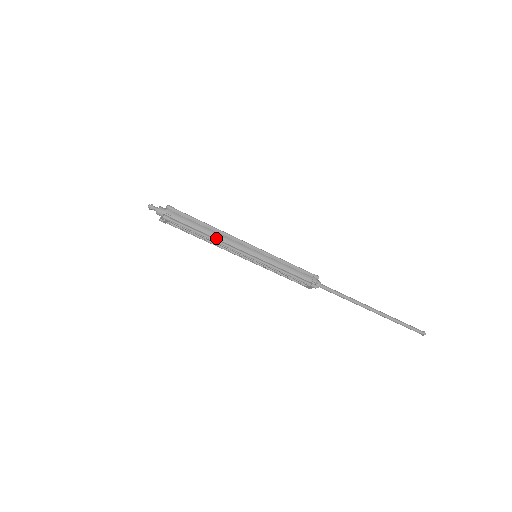
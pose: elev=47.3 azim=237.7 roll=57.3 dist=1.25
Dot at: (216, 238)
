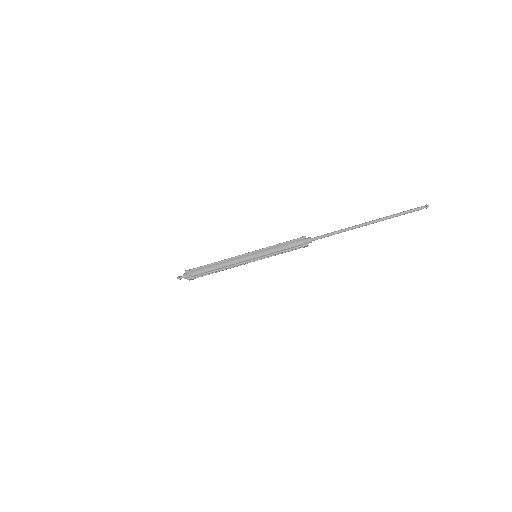
Dot at: (223, 267)
